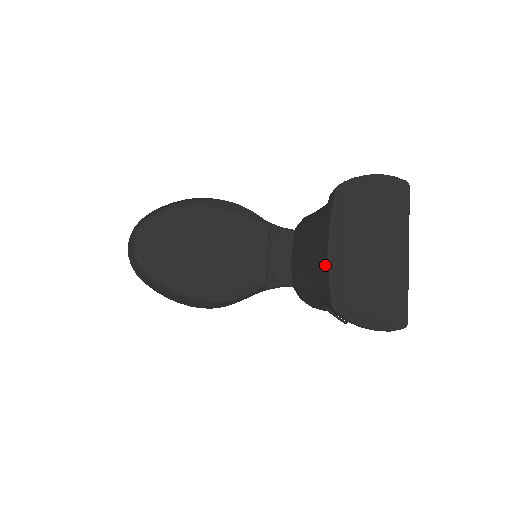
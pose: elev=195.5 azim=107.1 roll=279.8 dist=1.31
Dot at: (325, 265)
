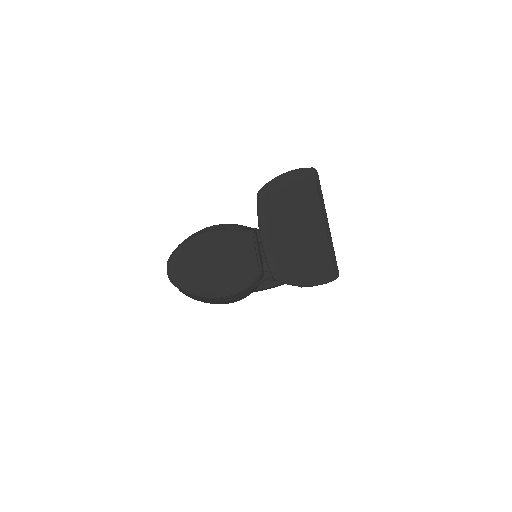
Dot at: (263, 249)
